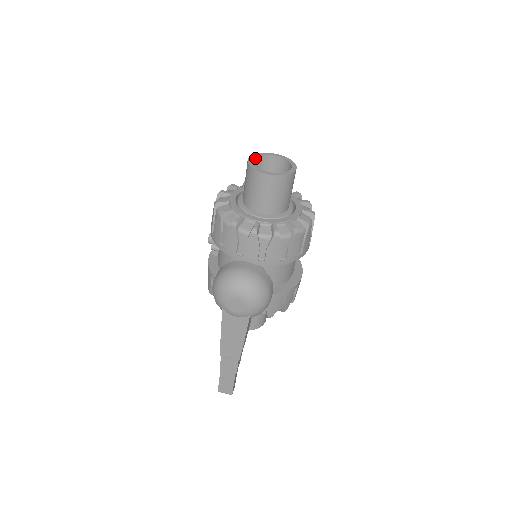
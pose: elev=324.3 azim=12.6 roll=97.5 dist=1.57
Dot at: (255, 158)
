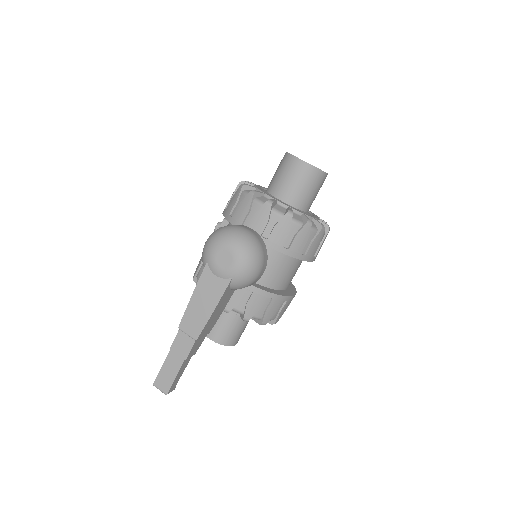
Dot at: occluded
